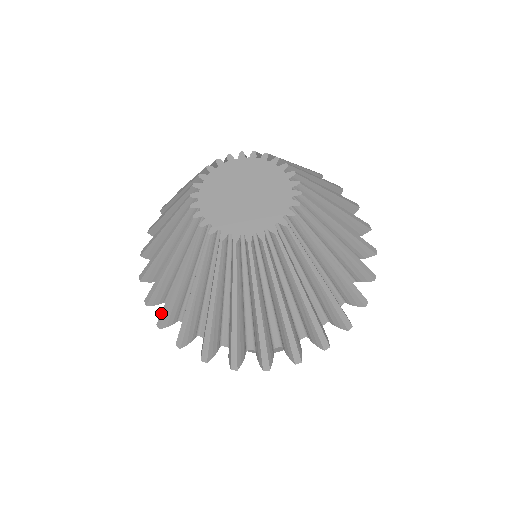
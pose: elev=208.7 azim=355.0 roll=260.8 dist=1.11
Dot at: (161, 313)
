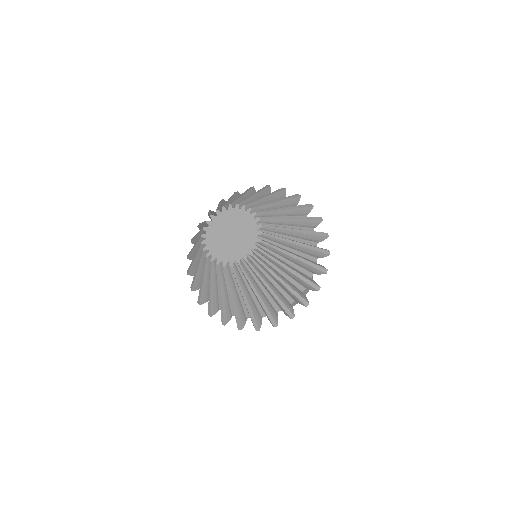
Dot at: (189, 252)
